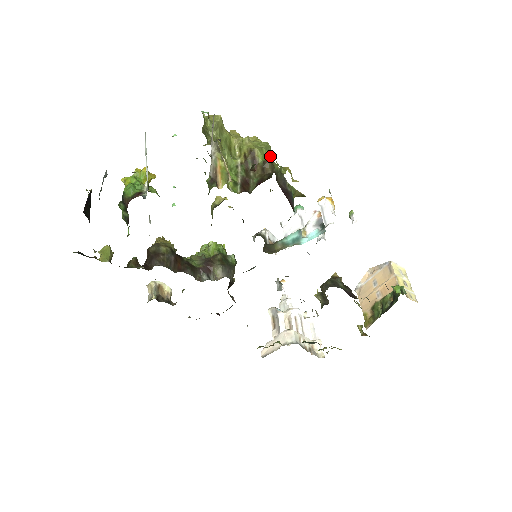
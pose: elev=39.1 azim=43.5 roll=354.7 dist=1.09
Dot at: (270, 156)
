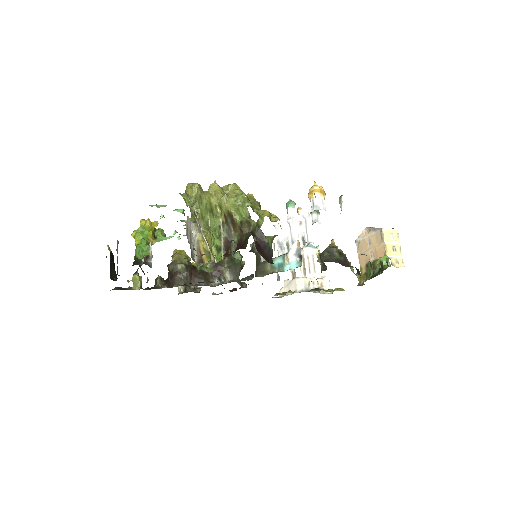
Dot at: (247, 212)
